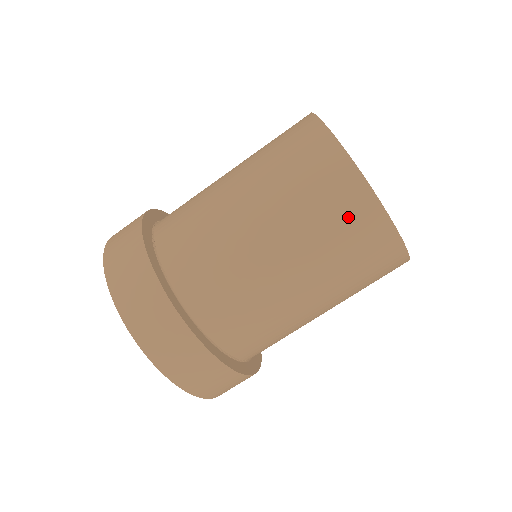
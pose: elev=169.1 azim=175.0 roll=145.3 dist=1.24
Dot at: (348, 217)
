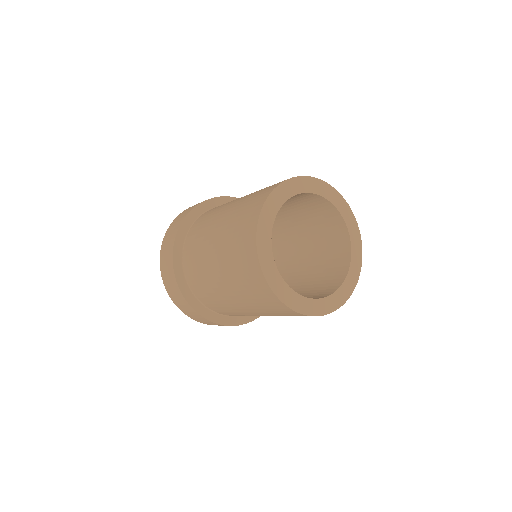
Dot at: (245, 223)
